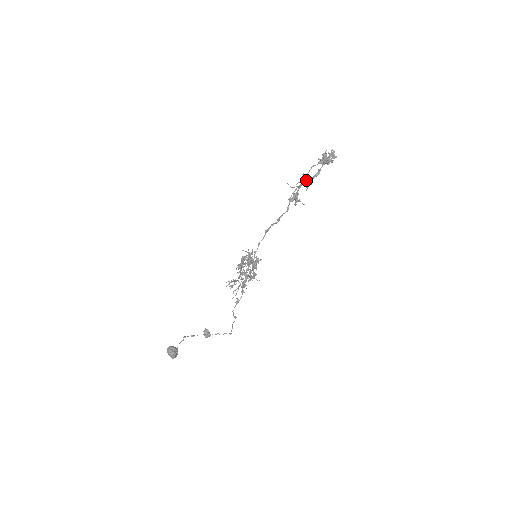
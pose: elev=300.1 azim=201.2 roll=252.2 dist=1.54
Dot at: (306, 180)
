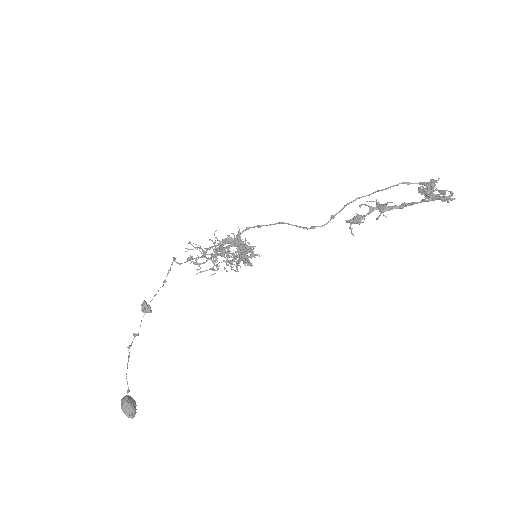
Dot at: (386, 206)
